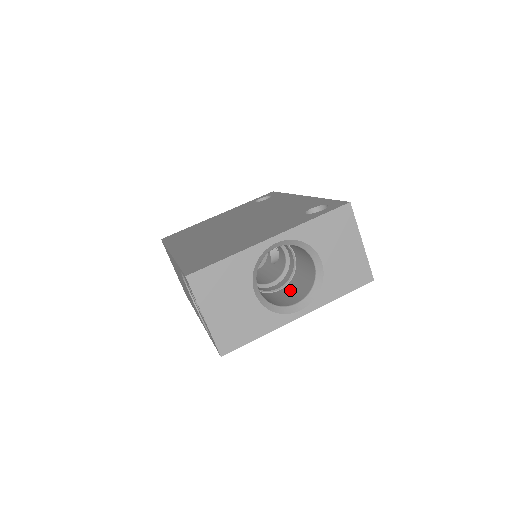
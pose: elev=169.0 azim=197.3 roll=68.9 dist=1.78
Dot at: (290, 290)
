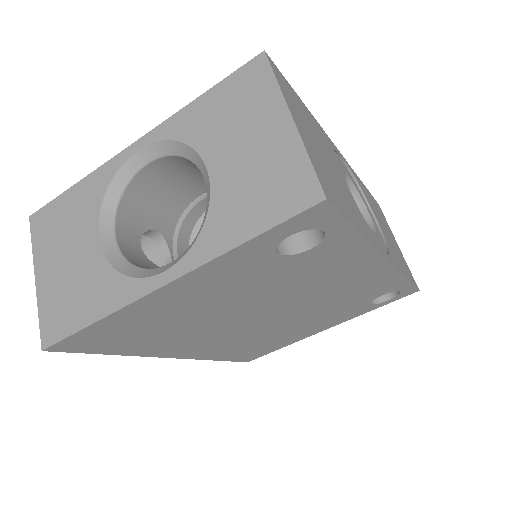
Dot at: occluded
